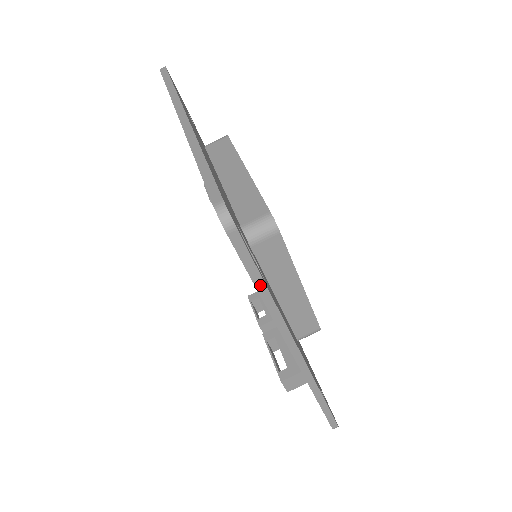
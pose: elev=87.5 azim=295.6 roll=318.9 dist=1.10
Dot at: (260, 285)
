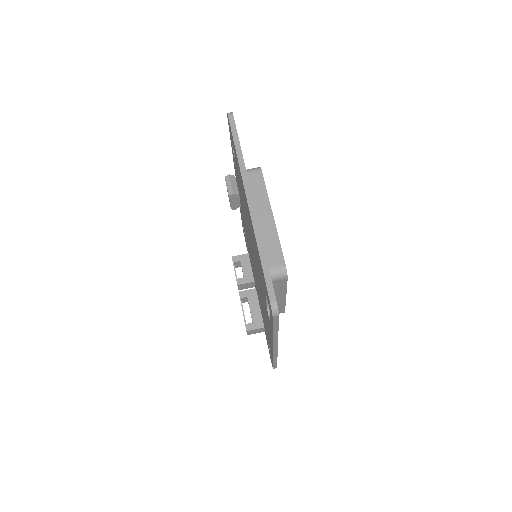
Dot at: (275, 330)
